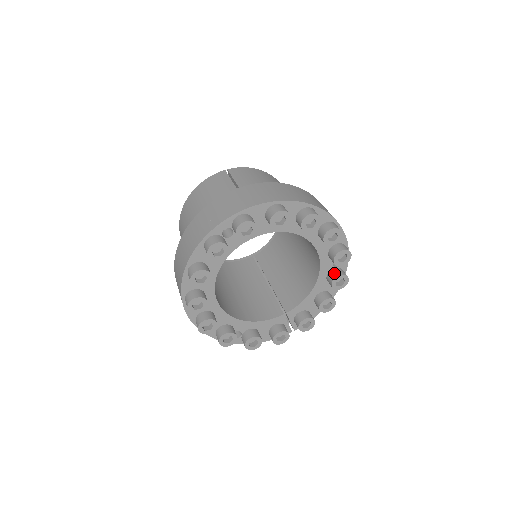
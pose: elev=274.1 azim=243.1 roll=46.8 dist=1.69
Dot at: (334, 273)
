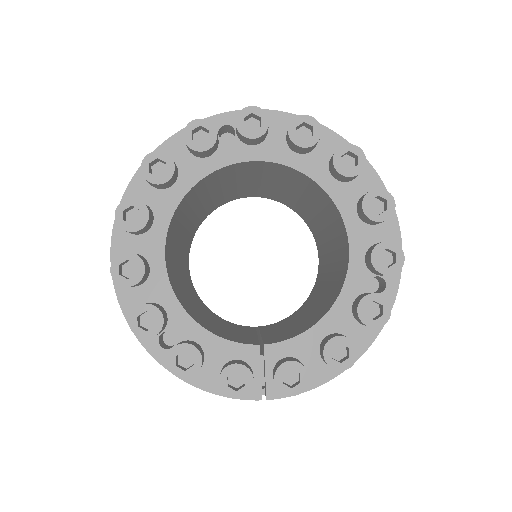
Dot at: occluded
